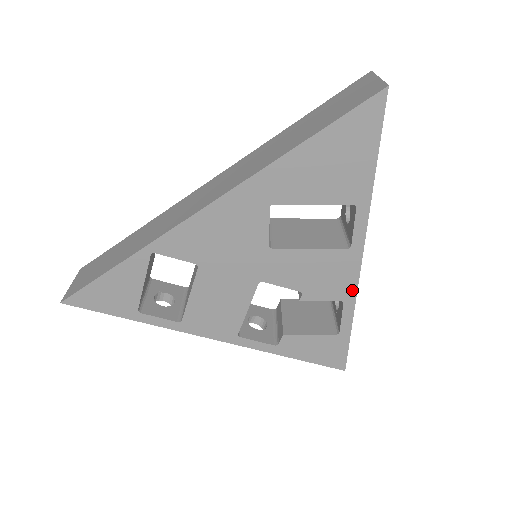
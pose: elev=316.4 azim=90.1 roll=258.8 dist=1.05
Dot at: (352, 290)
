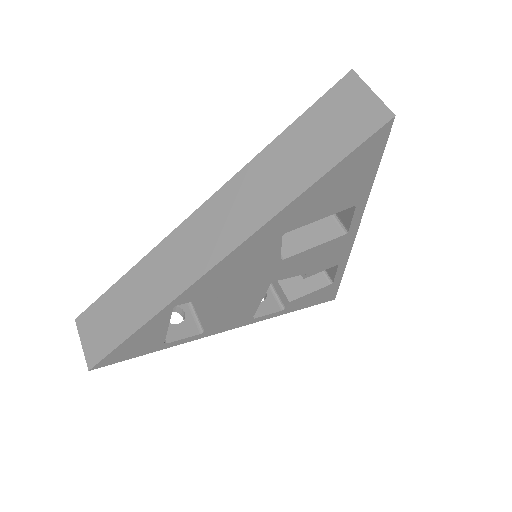
Dot at: (346, 256)
